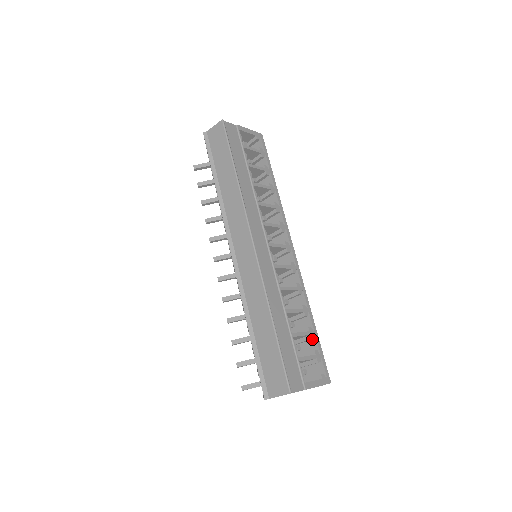
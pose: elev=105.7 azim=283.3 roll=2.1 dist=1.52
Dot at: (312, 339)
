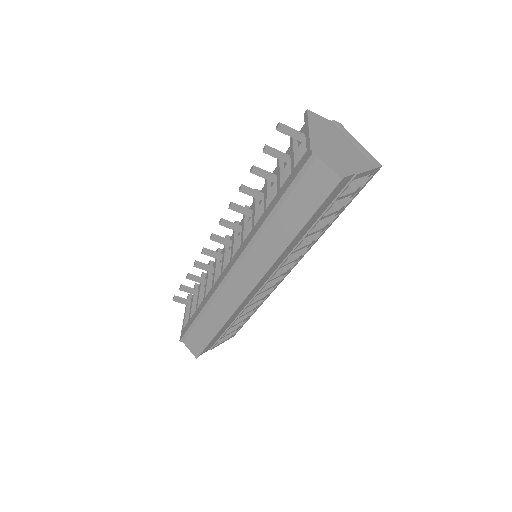
Dot at: occluded
